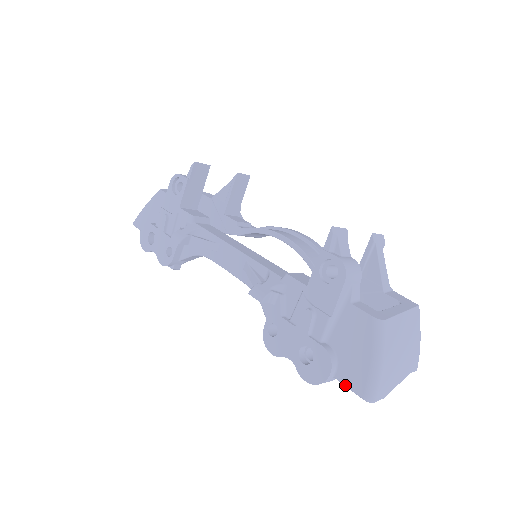
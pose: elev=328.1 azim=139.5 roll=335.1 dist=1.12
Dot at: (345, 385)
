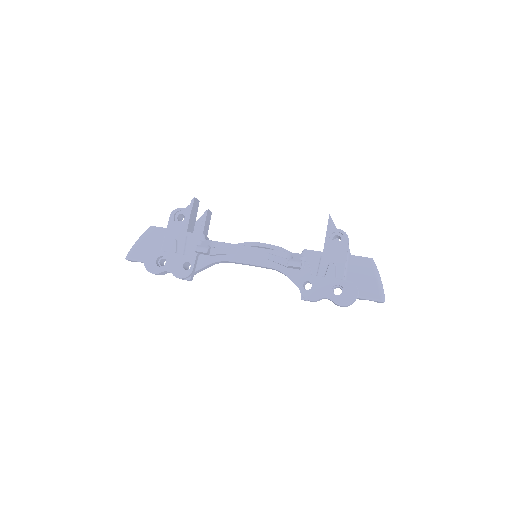
Dot at: (367, 298)
